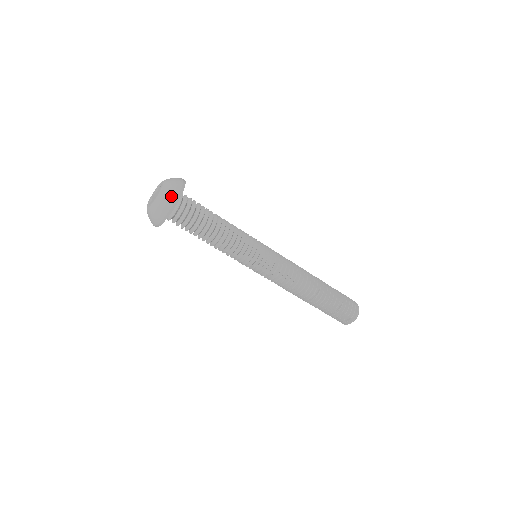
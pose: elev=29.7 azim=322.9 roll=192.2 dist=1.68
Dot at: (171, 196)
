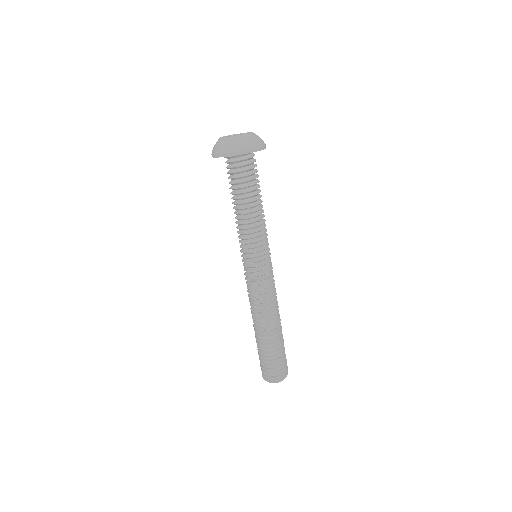
Dot at: (258, 142)
